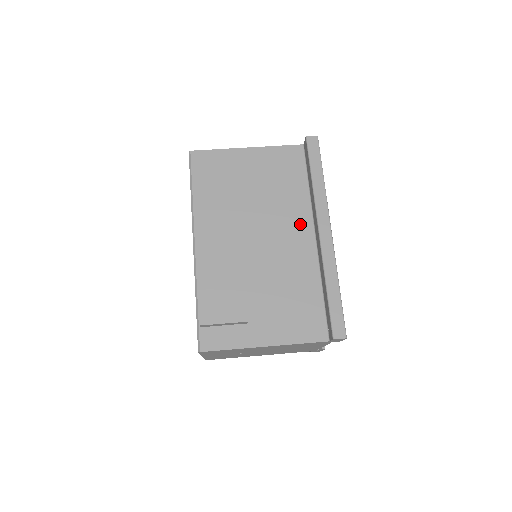
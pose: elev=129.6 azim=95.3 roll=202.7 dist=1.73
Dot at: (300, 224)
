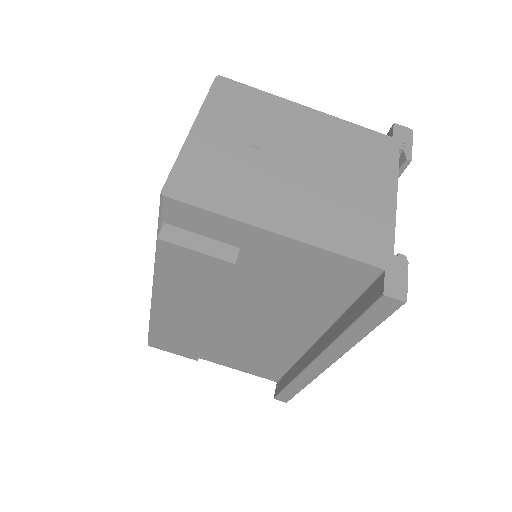
Dot at: (304, 328)
